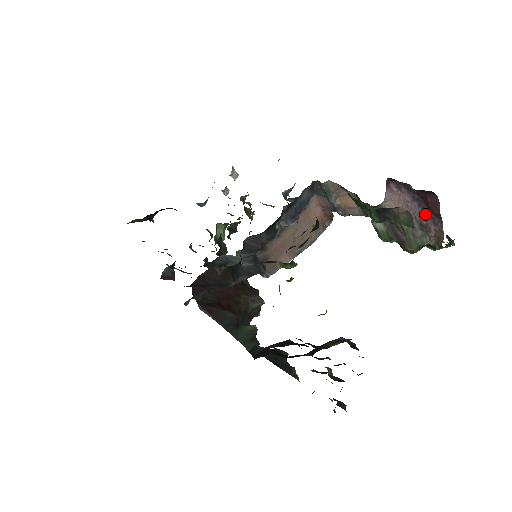
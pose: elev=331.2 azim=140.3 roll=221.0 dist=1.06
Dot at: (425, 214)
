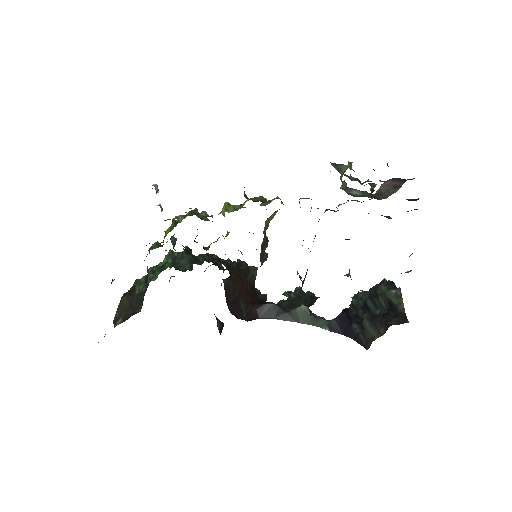
Dot at: (400, 183)
